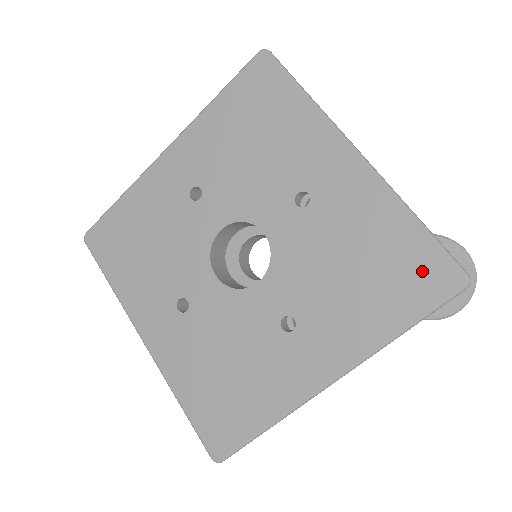
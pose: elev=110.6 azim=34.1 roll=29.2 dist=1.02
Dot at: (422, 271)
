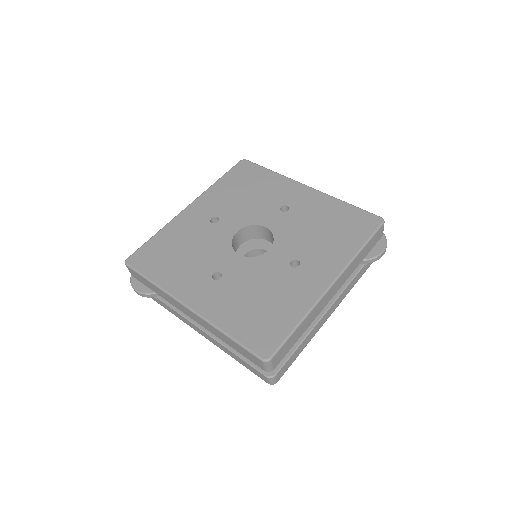
Dot at: (360, 221)
